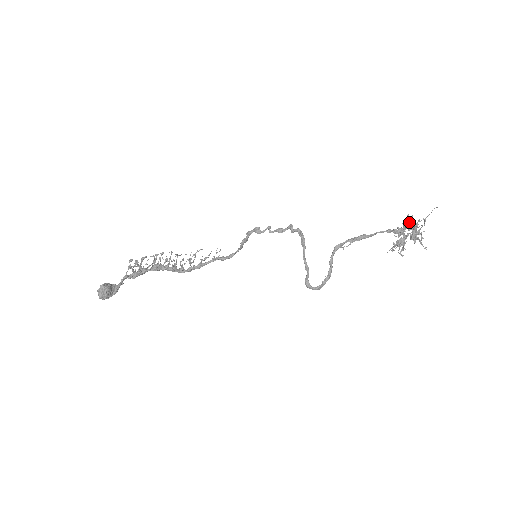
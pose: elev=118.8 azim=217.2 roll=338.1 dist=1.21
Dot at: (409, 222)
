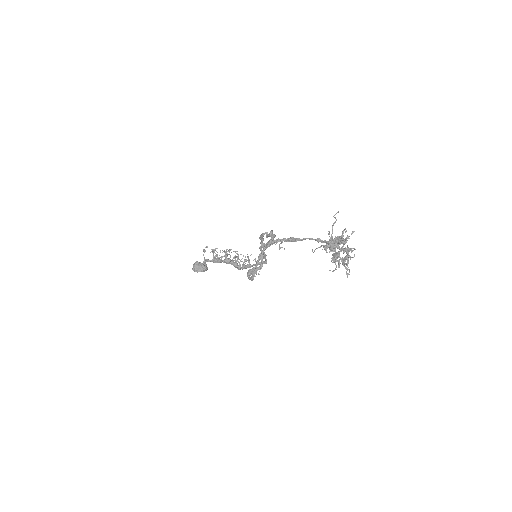
Dot at: (346, 237)
